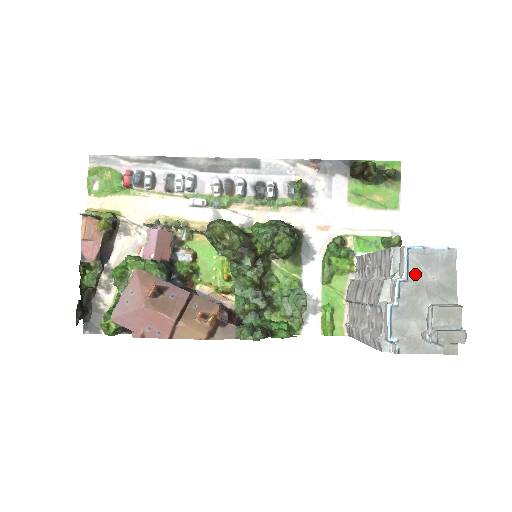
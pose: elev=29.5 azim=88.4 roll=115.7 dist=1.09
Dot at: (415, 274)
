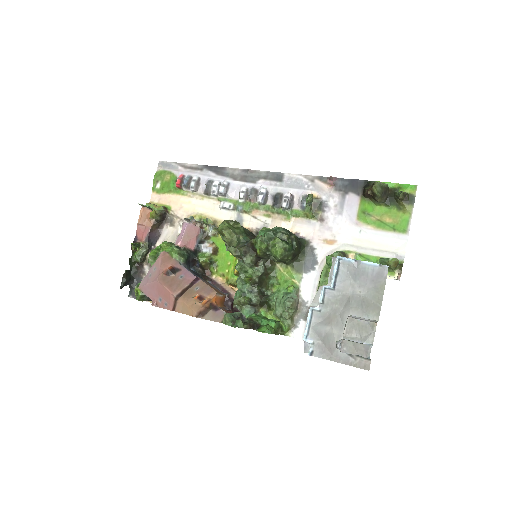
Dot at: (343, 284)
